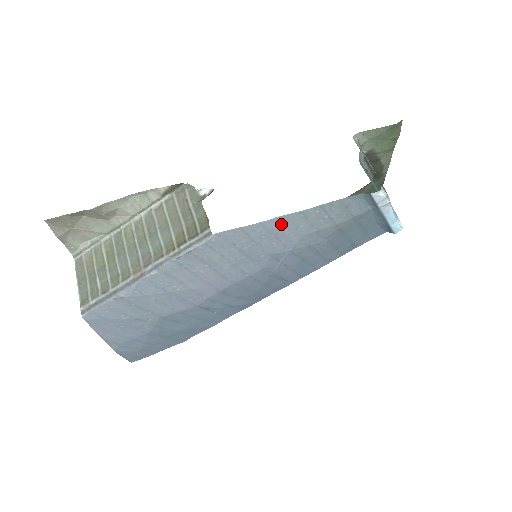
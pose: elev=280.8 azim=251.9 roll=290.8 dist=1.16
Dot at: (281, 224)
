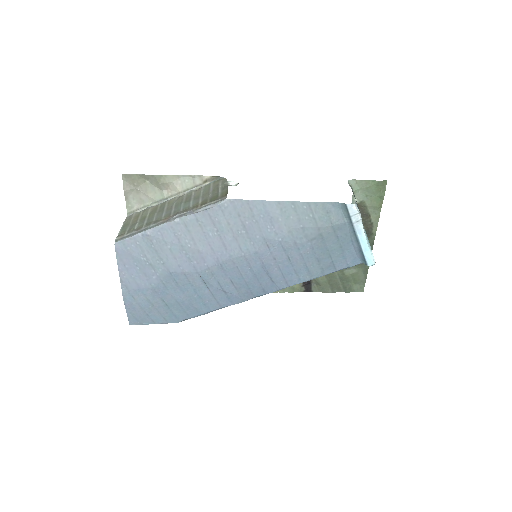
Dot at: (277, 209)
